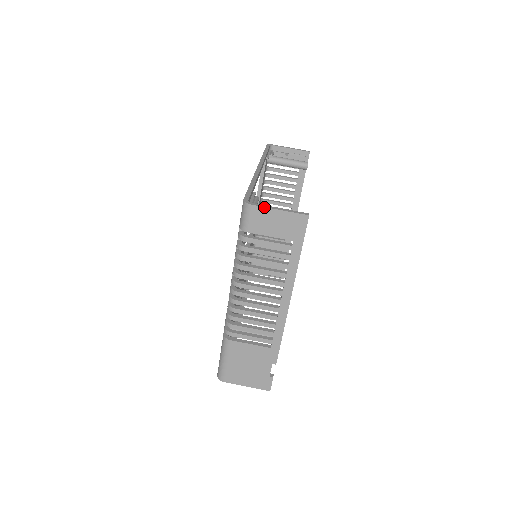
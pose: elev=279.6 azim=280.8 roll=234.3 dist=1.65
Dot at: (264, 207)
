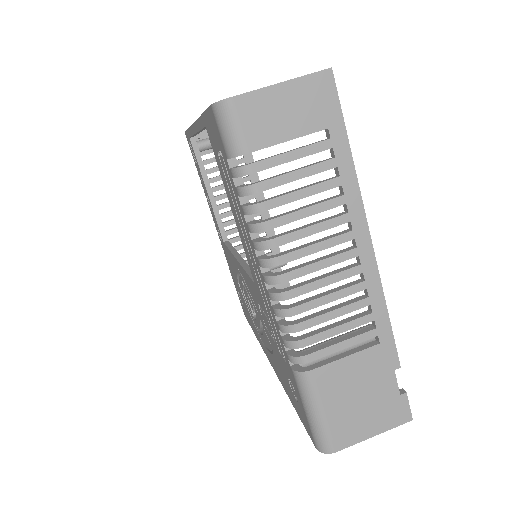
Dot at: (253, 91)
